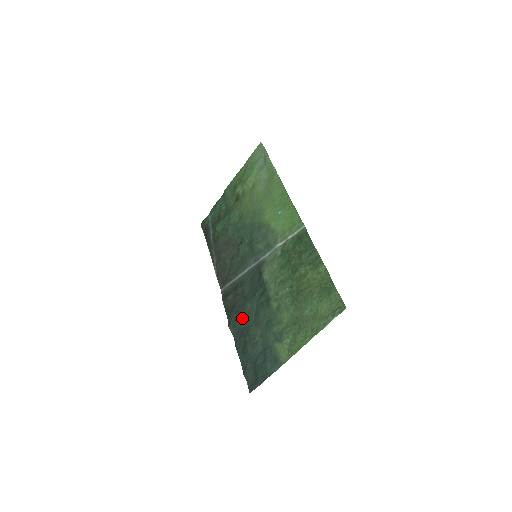
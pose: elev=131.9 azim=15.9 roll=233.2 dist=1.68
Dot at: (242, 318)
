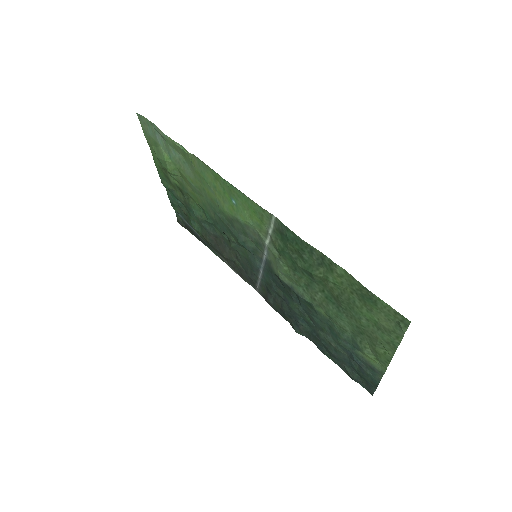
Dot at: (301, 323)
